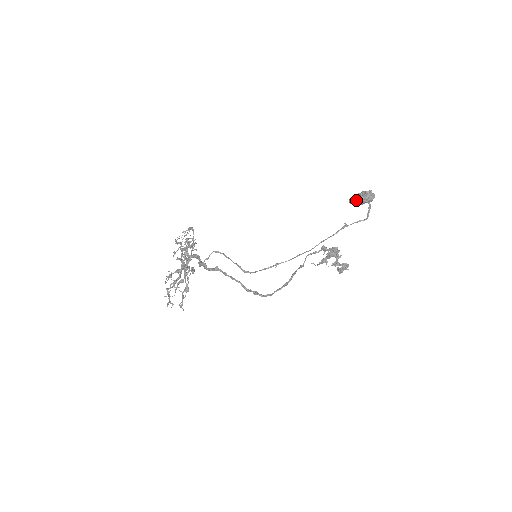
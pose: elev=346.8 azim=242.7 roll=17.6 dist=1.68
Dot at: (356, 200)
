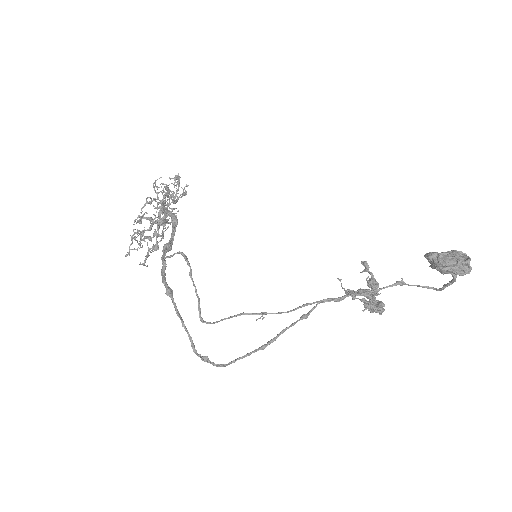
Dot at: (435, 267)
